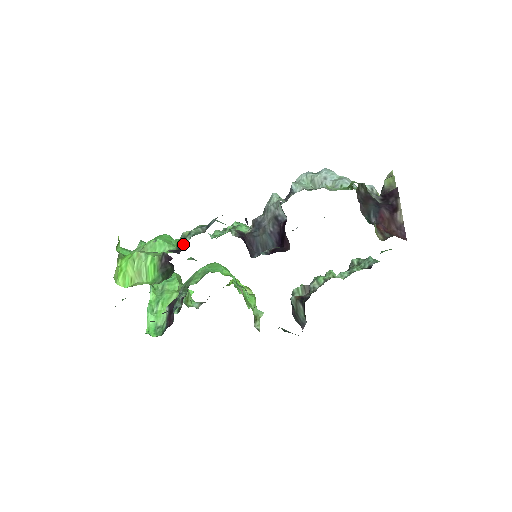
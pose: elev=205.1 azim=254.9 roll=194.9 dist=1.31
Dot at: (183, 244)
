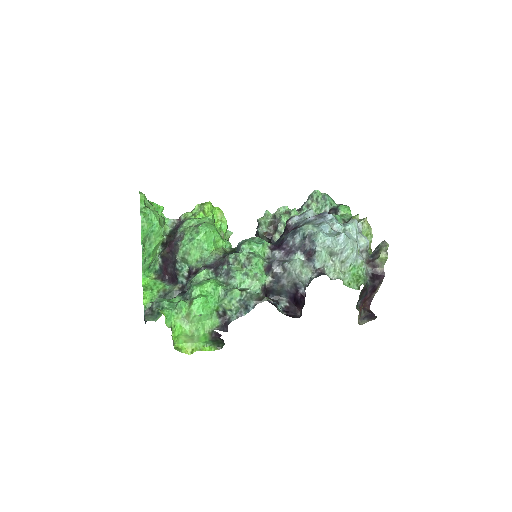
Dot at: (223, 313)
